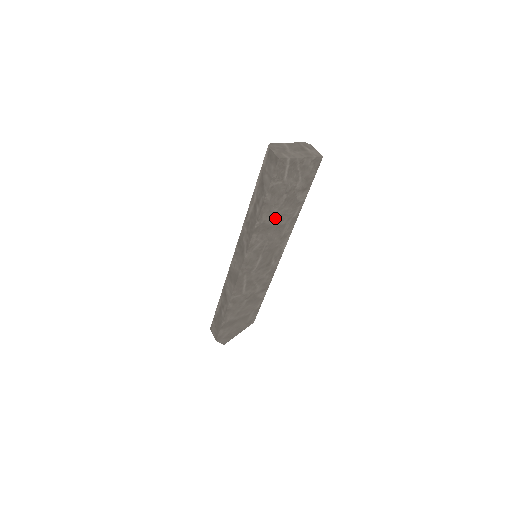
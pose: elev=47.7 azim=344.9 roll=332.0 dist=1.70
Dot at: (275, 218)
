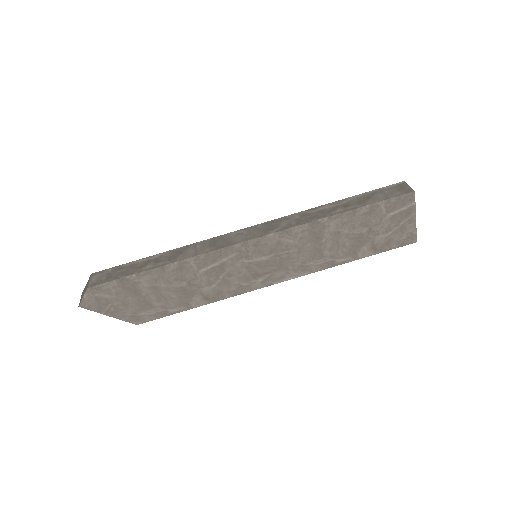
Dot at: (333, 238)
